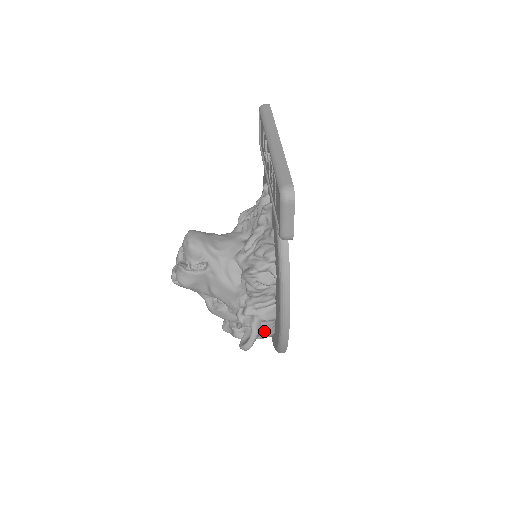
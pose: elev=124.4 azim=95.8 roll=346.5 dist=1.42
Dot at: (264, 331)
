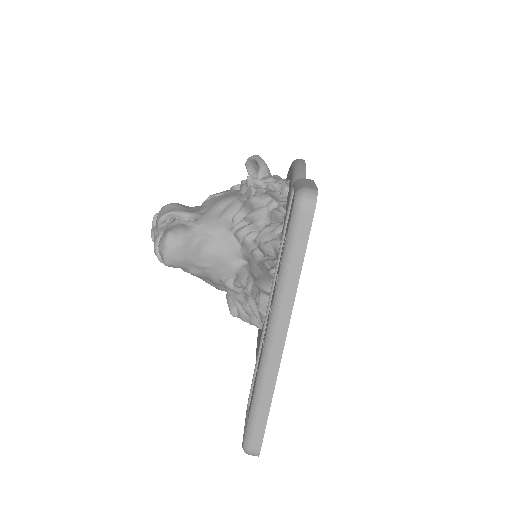
Dot at: occluded
